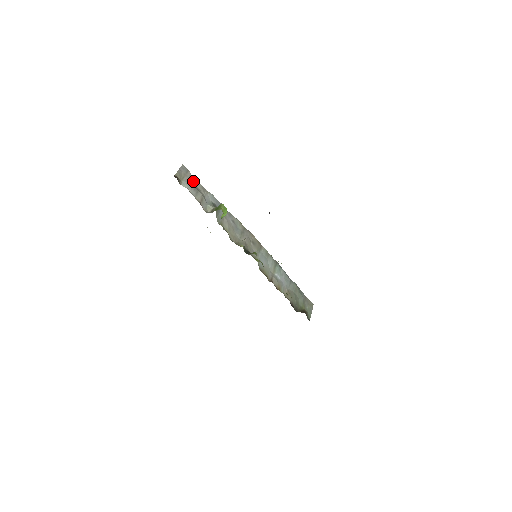
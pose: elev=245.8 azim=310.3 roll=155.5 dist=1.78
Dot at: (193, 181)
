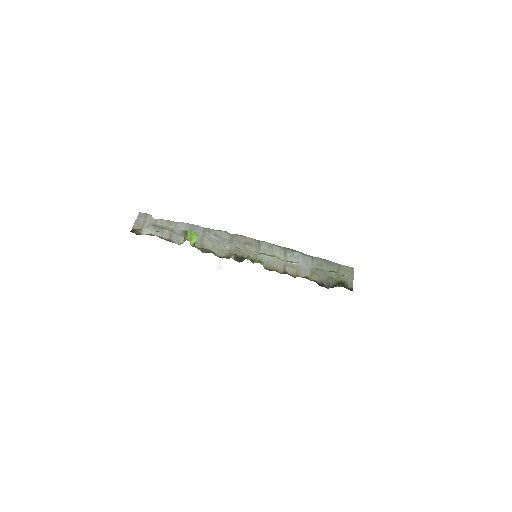
Dot at: (156, 222)
